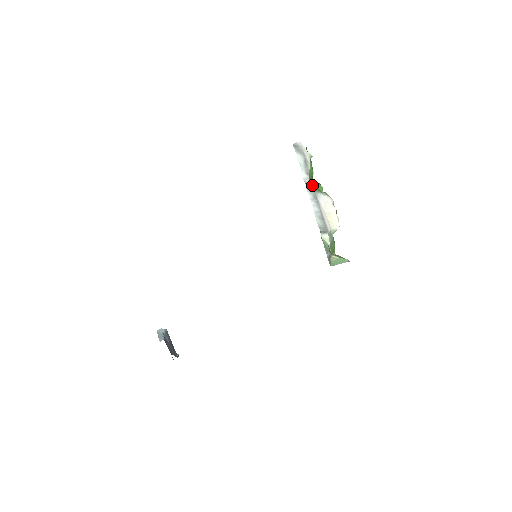
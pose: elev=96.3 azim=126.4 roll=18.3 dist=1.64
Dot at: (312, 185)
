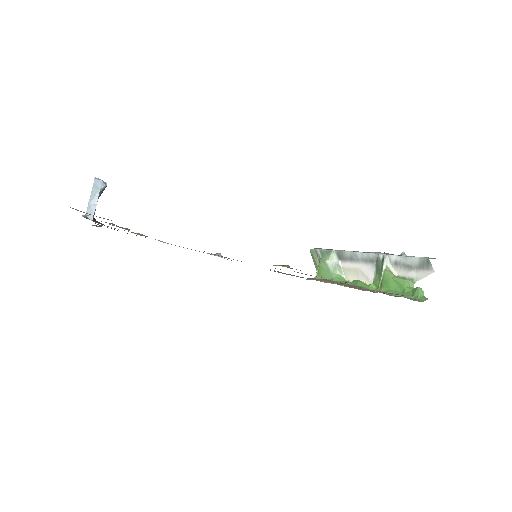
Dot at: (381, 270)
